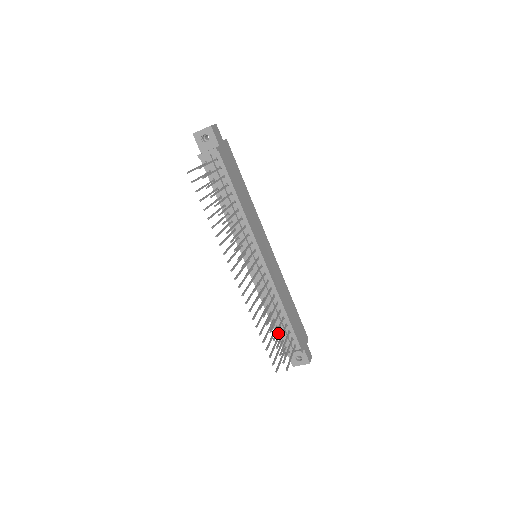
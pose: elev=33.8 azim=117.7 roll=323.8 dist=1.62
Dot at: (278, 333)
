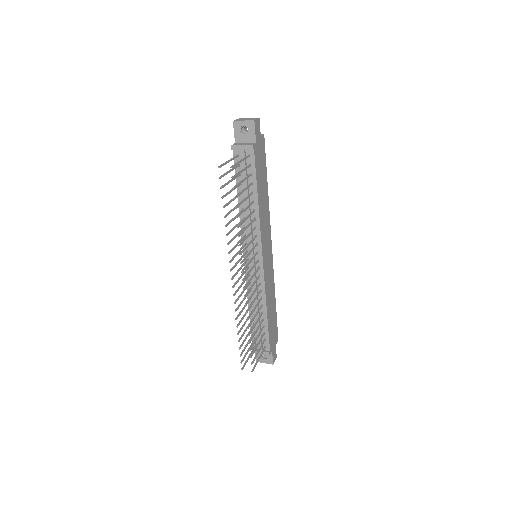
Dot at: (253, 330)
